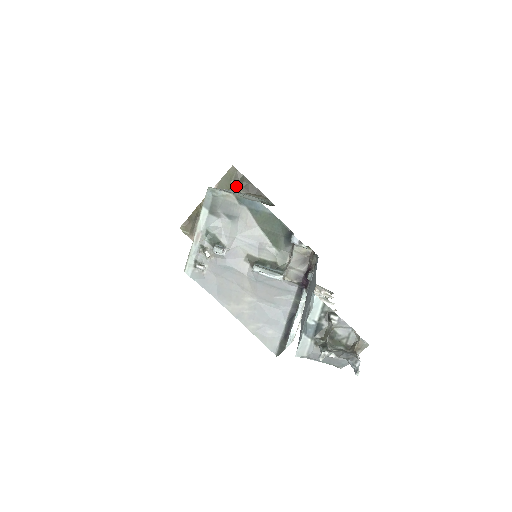
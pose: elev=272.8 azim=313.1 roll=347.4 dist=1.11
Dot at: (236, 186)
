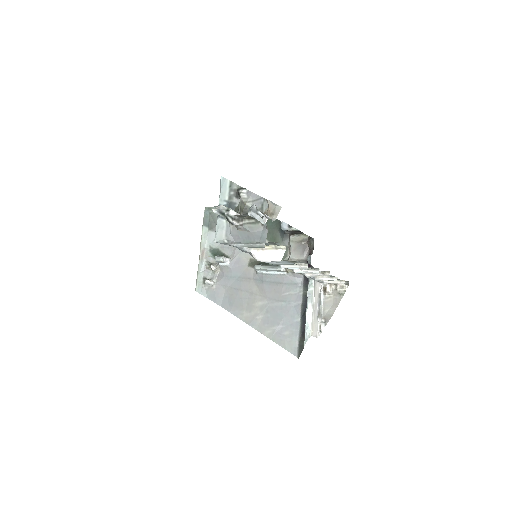
Dot at: occluded
